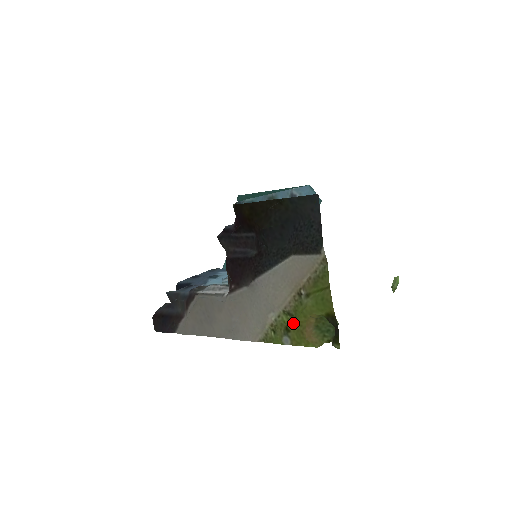
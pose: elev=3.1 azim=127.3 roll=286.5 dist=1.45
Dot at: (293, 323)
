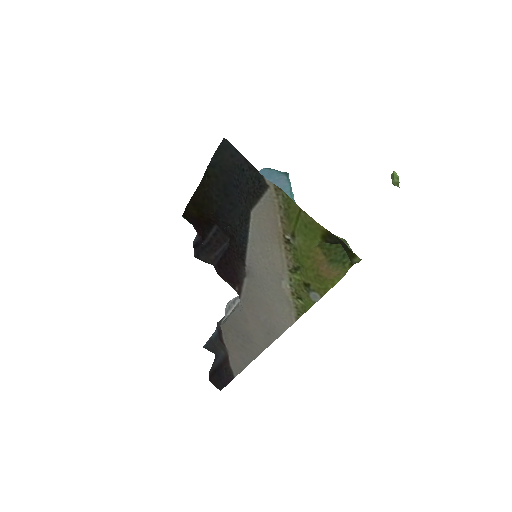
Dot at: (305, 274)
